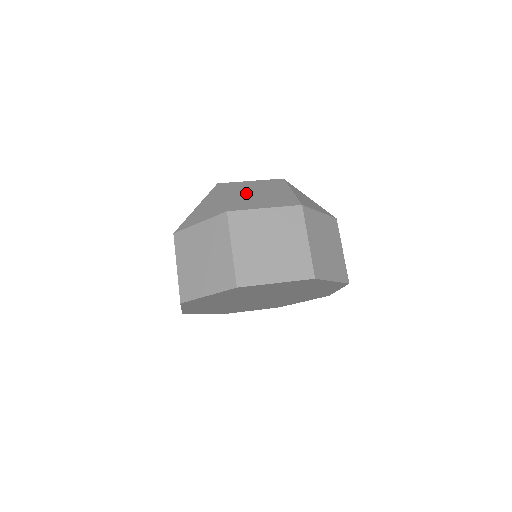
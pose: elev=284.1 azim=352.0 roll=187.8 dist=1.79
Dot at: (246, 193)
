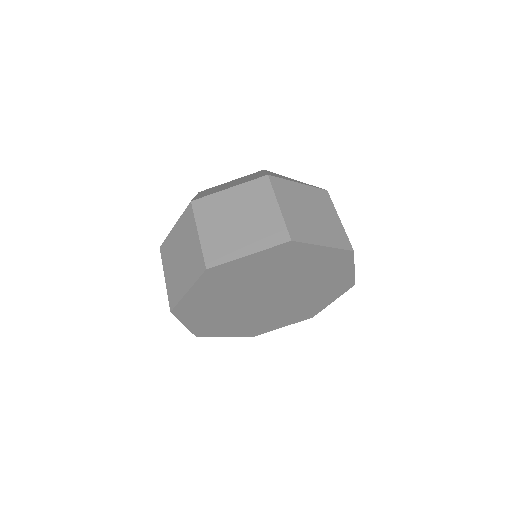
Dot at: (219, 187)
